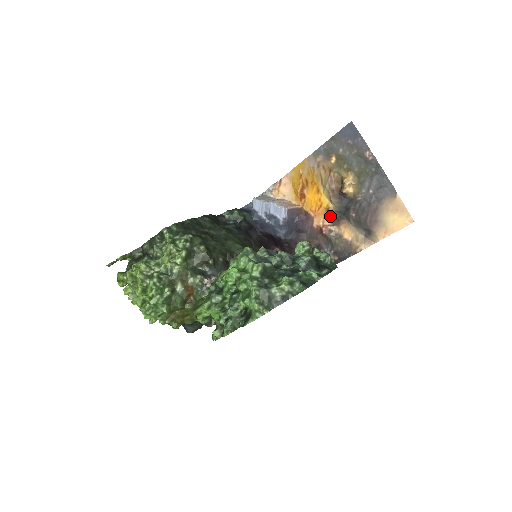
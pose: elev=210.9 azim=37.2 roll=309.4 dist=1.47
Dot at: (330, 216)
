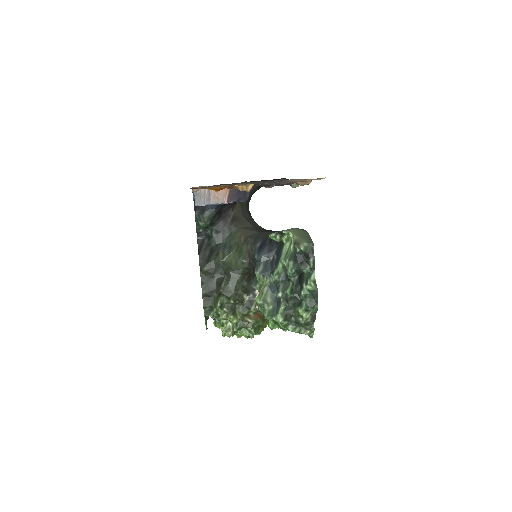
Dot at: occluded
